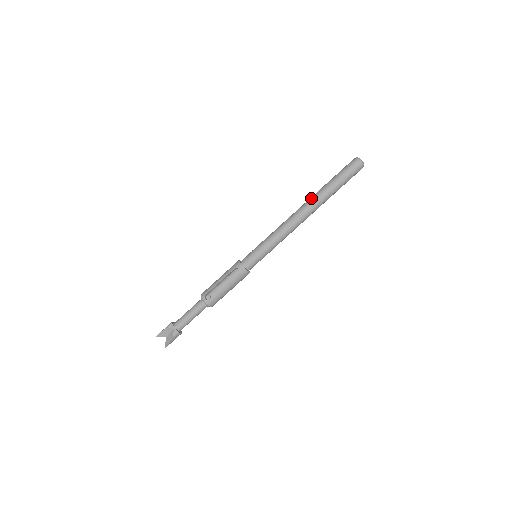
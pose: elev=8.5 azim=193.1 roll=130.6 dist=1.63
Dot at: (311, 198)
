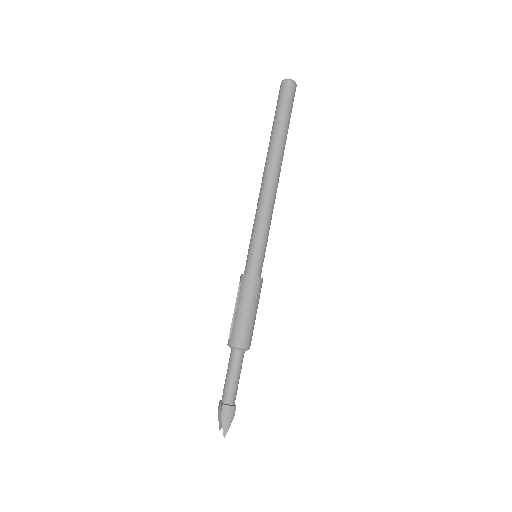
Dot at: occluded
